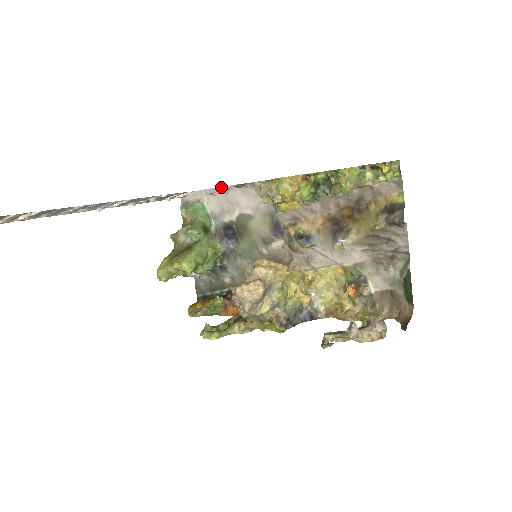
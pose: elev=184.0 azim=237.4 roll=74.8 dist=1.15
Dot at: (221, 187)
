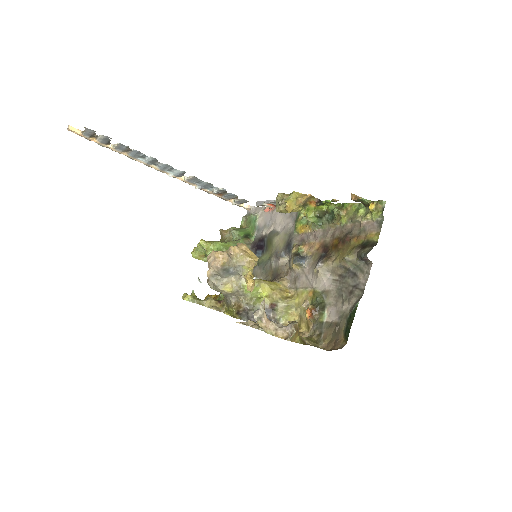
Dot at: (266, 201)
